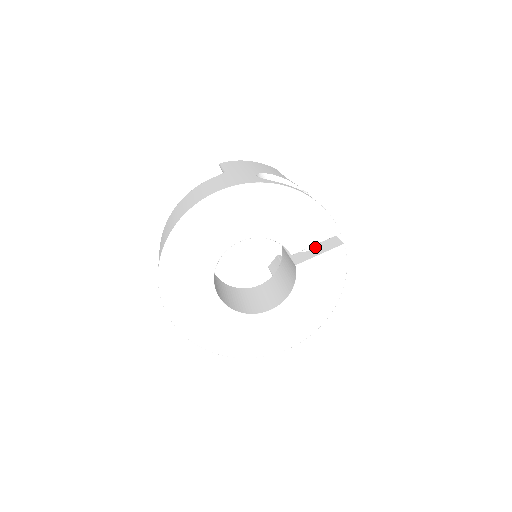
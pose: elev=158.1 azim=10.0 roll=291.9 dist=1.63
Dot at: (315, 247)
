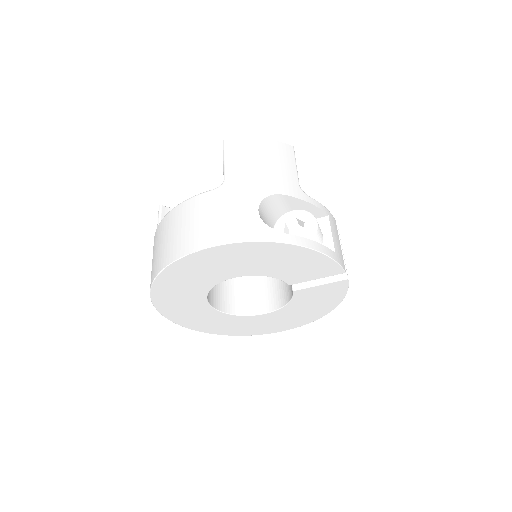
Dot at: occluded
